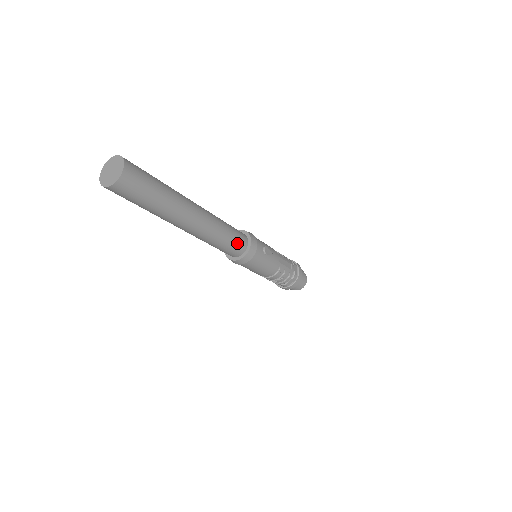
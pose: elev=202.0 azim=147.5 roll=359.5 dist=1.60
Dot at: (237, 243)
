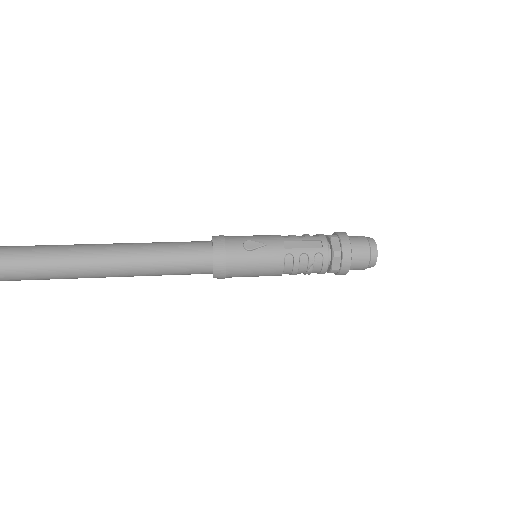
Dot at: (192, 258)
